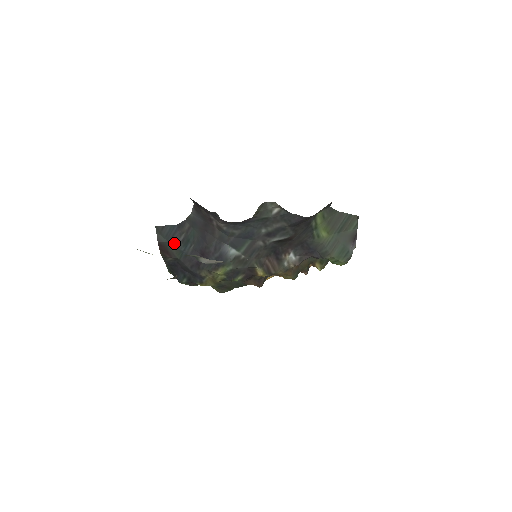
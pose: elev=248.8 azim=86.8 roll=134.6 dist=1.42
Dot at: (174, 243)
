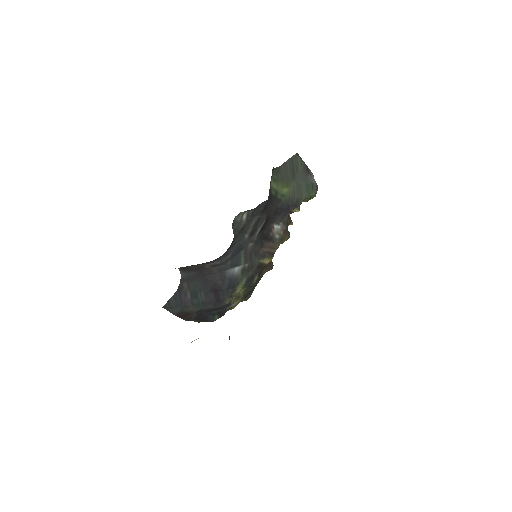
Dot at: (187, 304)
